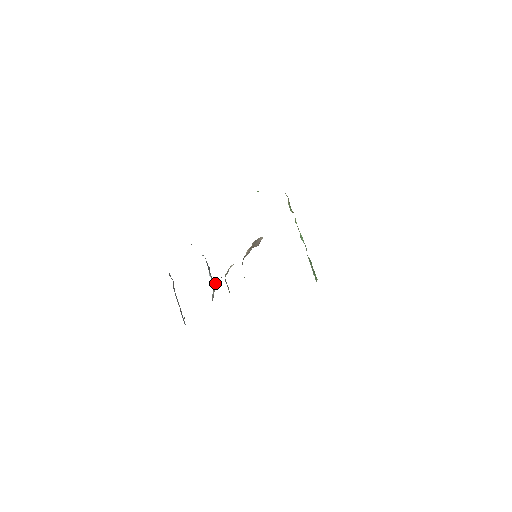
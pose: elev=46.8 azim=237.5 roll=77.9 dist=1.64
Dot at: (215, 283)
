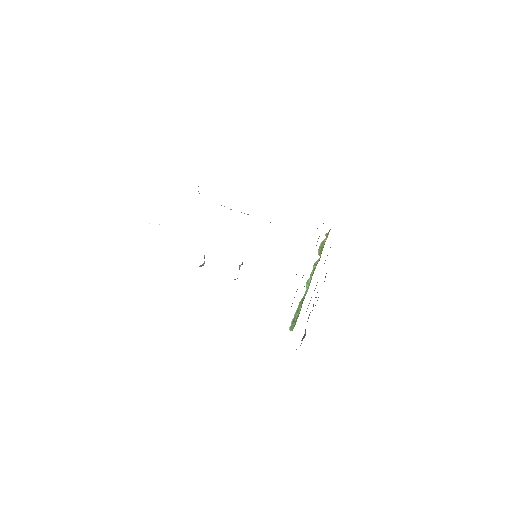
Dot at: occluded
